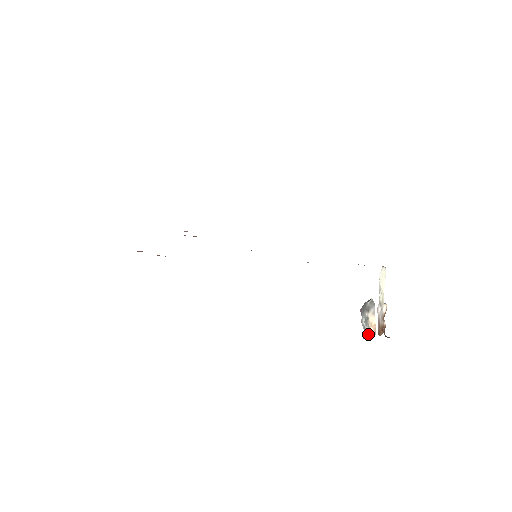
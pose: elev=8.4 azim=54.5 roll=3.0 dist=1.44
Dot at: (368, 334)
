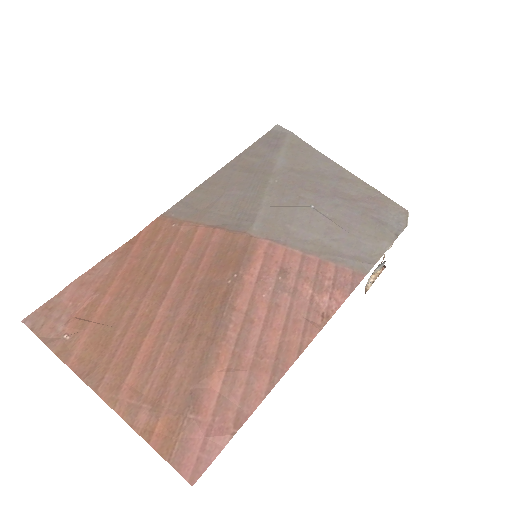
Dot at: (368, 281)
